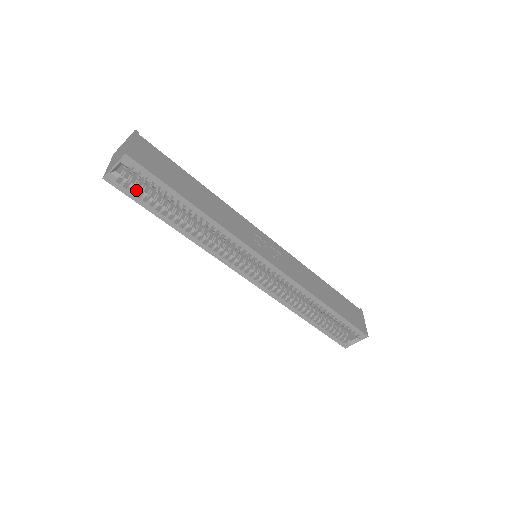
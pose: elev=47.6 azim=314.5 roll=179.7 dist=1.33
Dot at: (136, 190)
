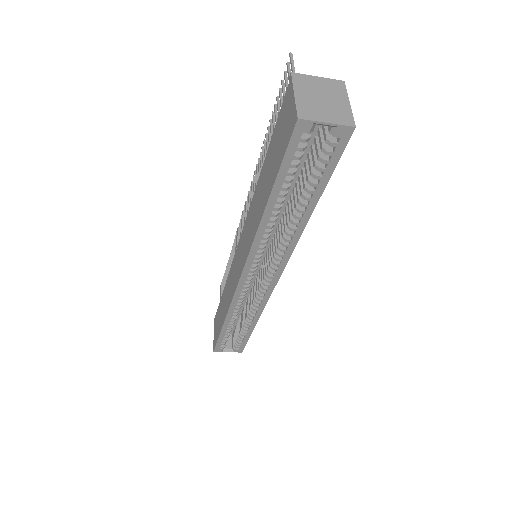
Dot at: (301, 156)
